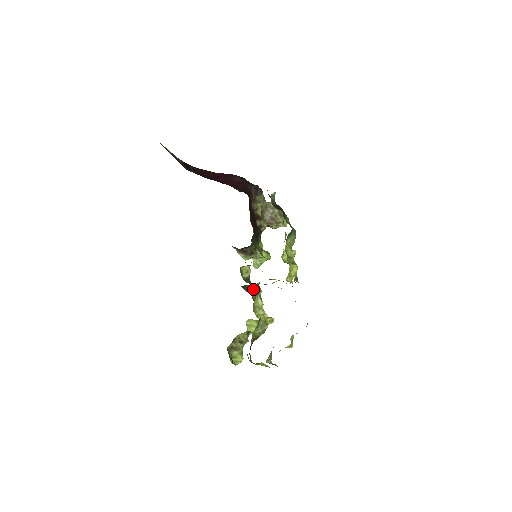
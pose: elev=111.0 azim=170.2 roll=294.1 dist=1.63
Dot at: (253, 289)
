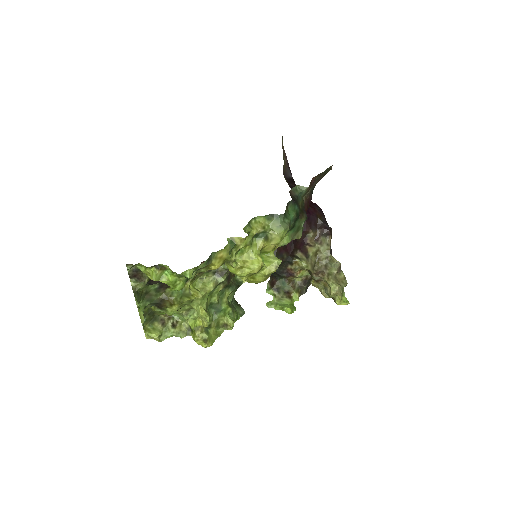
Dot at: (242, 314)
